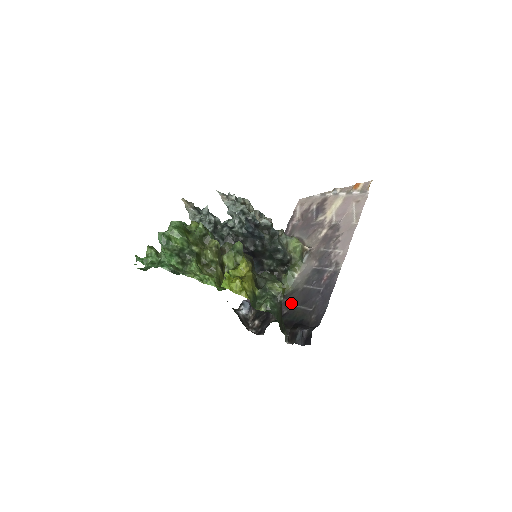
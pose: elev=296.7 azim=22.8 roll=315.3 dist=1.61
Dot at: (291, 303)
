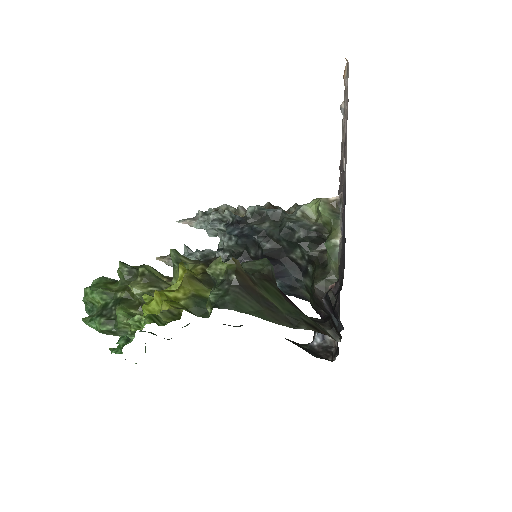
Dot at: (340, 281)
